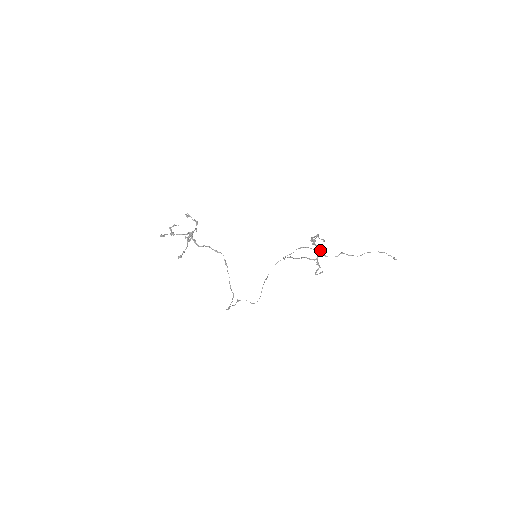
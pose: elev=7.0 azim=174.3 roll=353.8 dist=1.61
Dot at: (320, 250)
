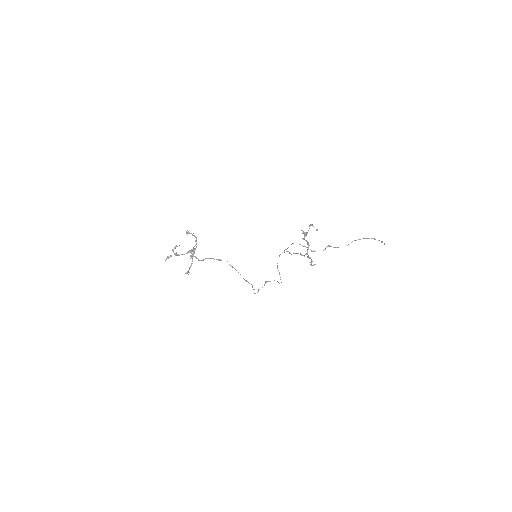
Dot at: (308, 246)
